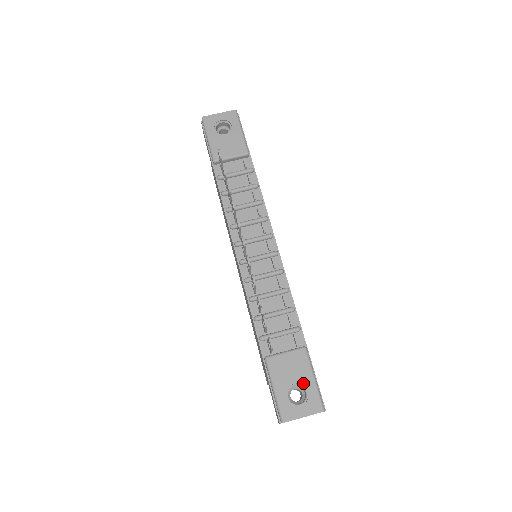
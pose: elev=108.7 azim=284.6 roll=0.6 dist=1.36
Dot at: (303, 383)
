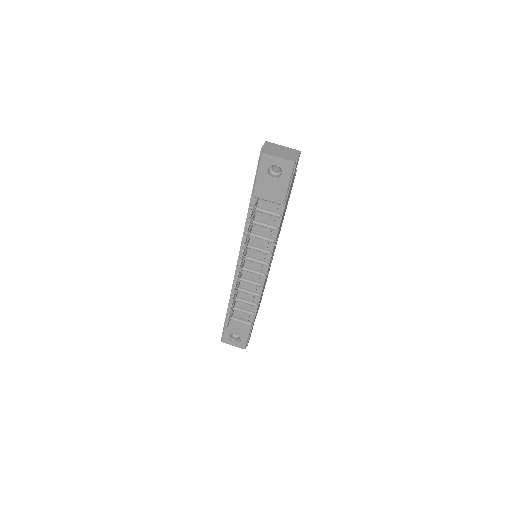
Dot at: (240, 336)
